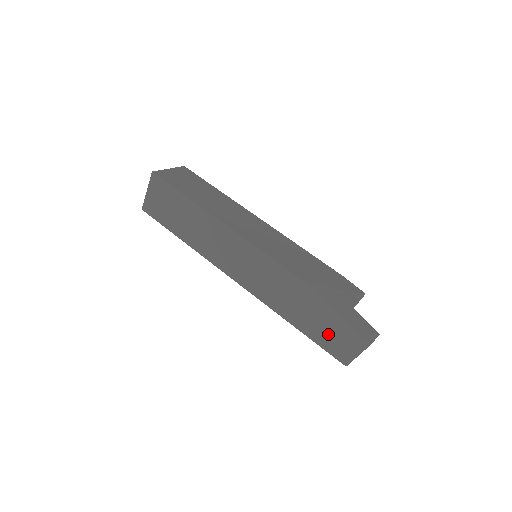
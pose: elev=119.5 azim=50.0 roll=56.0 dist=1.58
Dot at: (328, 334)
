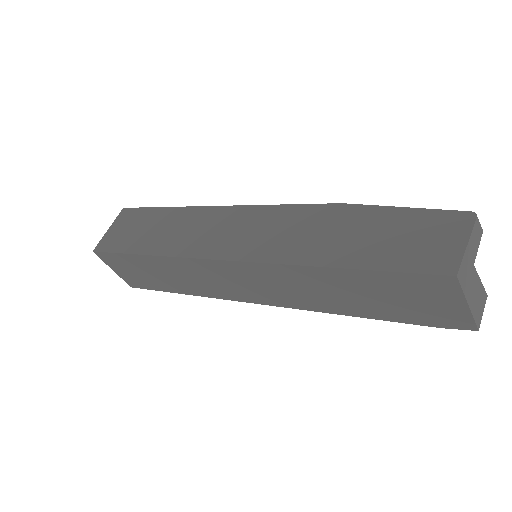
Dot at: (400, 245)
